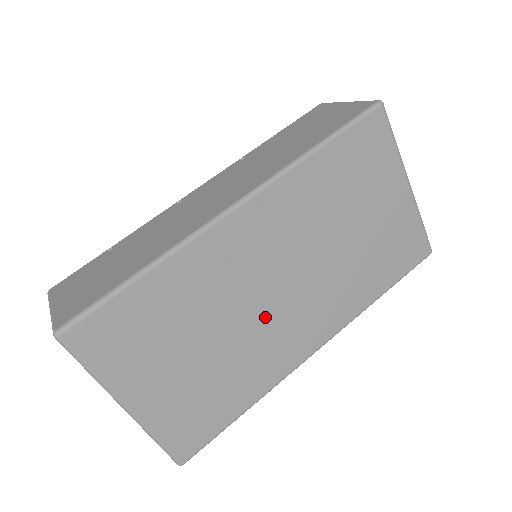
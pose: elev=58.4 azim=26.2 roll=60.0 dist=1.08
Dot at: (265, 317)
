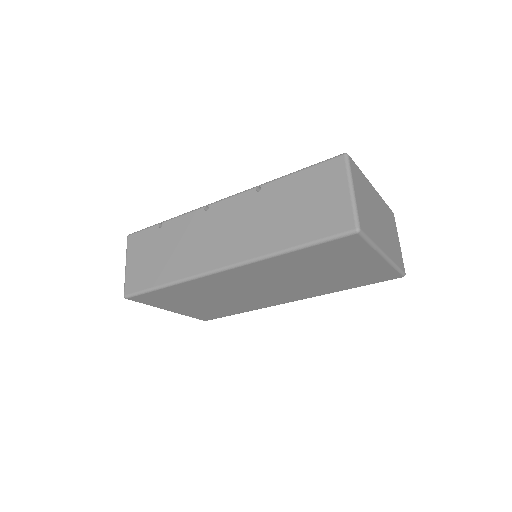
Dot at: (251, 295)
